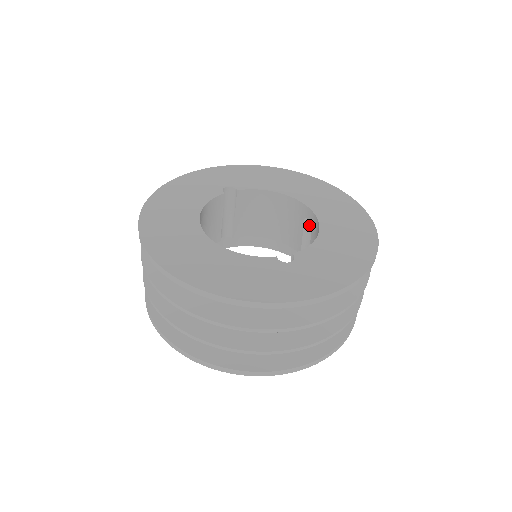
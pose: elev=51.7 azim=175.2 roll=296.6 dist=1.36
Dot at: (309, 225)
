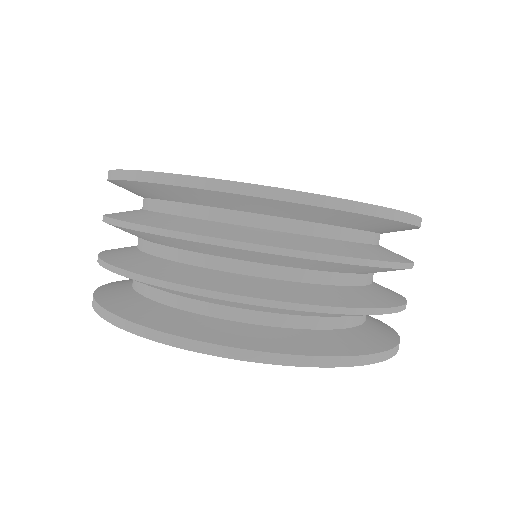
Dot at: occluded
